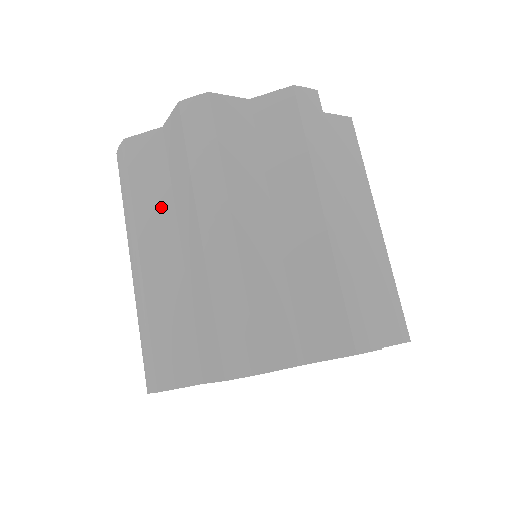
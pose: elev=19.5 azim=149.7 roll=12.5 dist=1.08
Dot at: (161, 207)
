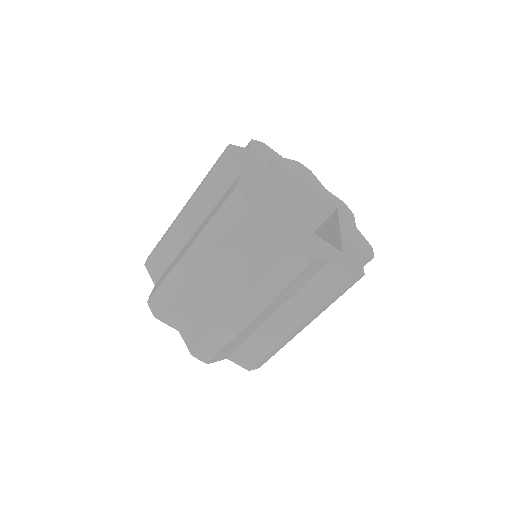
Dot at: (205, 207)
